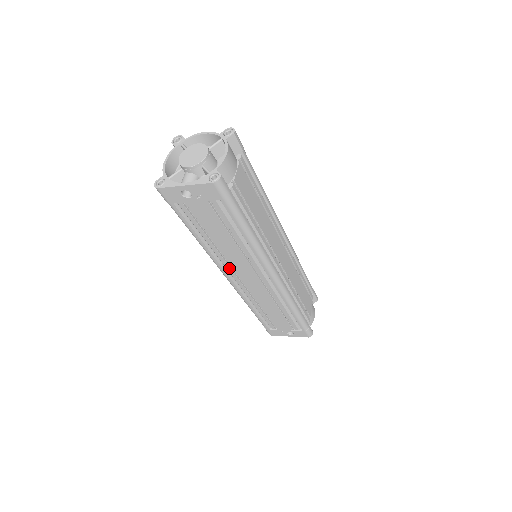
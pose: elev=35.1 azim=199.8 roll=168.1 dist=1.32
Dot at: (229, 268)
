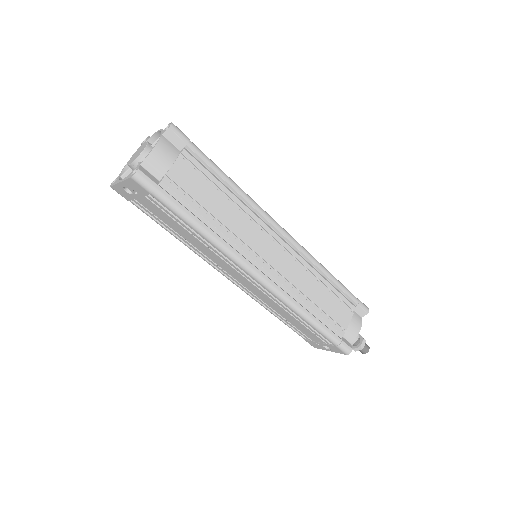
Dot at: (218, 267)
